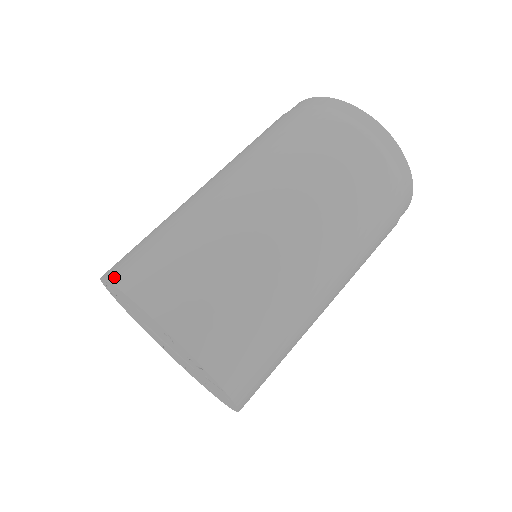
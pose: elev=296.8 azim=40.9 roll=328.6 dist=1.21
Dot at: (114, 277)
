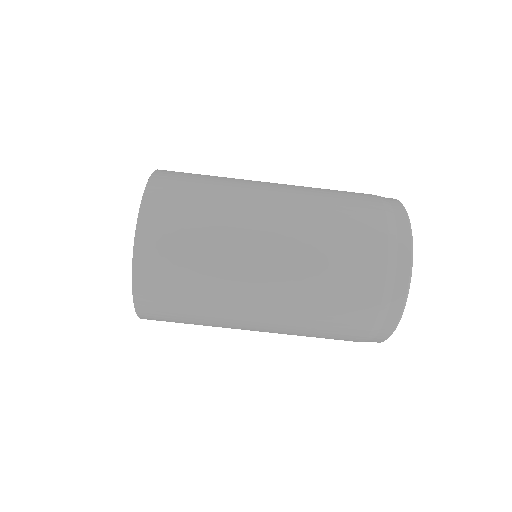
Dot at: (137, 279)
